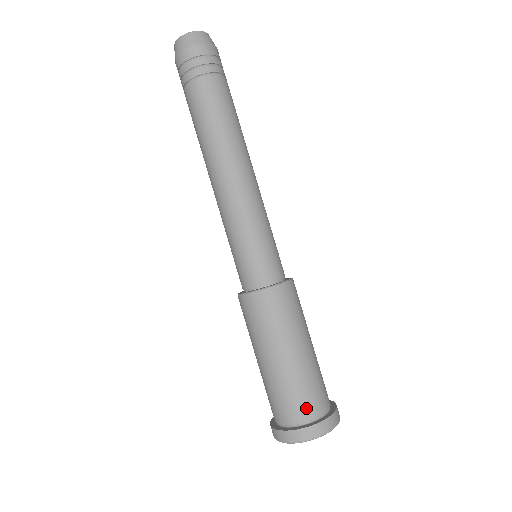
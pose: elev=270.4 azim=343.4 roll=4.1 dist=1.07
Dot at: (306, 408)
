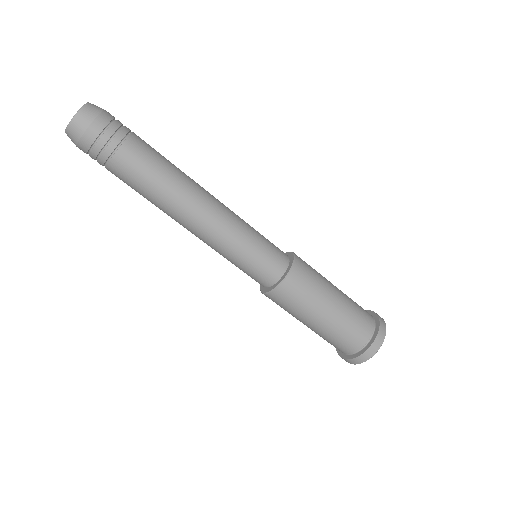
Dot at: (348, 347)
